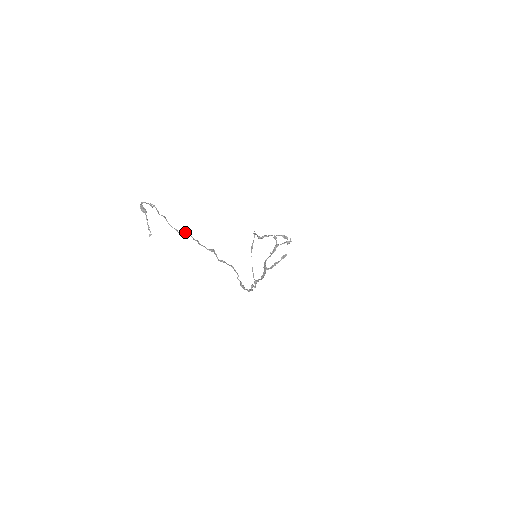
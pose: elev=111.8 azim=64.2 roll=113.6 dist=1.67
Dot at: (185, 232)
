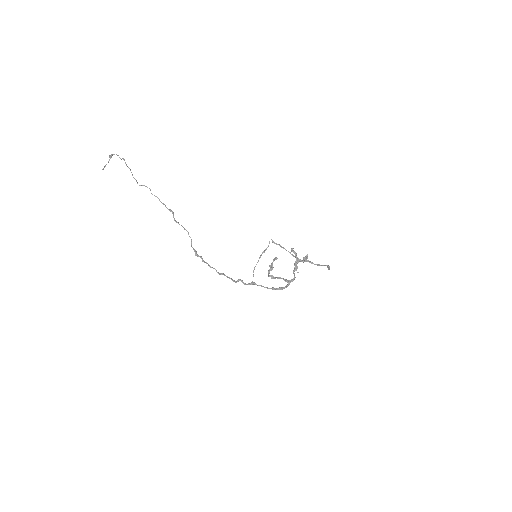
Dot at: (146, 186)
